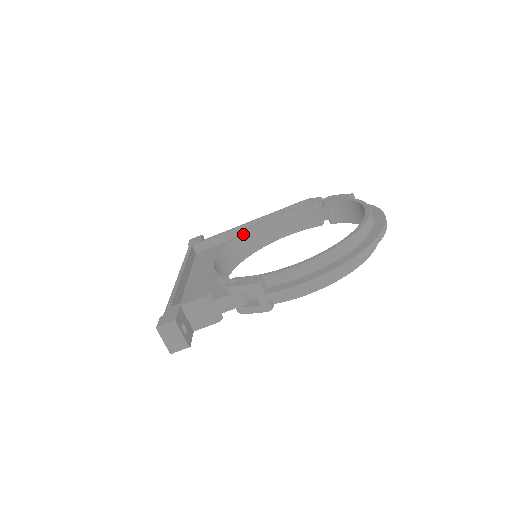
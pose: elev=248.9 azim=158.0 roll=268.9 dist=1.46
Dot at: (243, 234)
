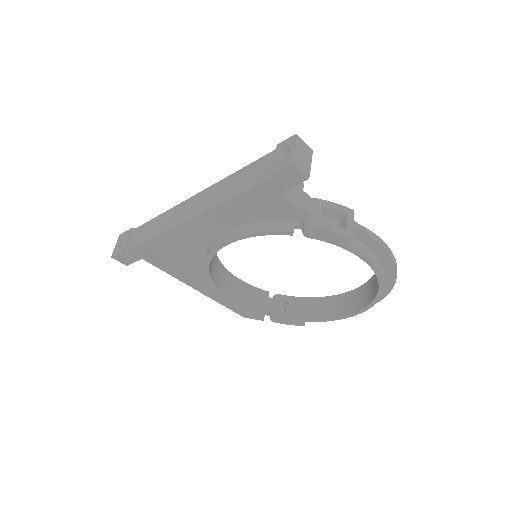
Dot at: (216, 254)
